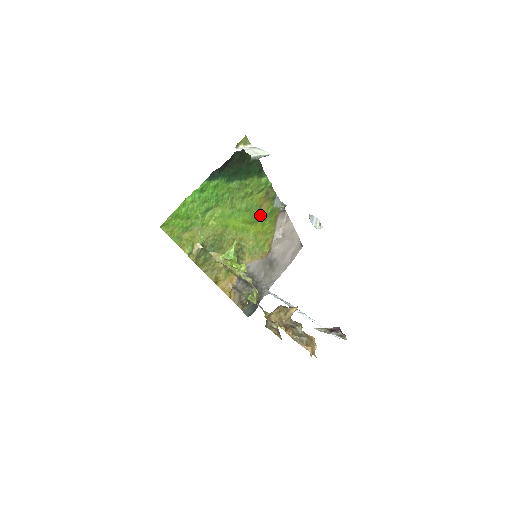
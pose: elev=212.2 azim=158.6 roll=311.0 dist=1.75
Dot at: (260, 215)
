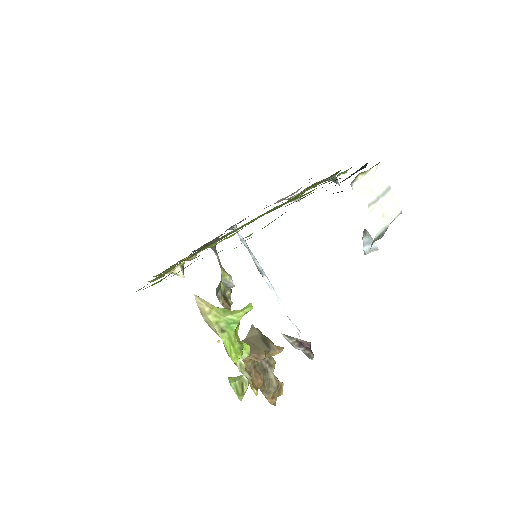
Dot at: (294, 197)
